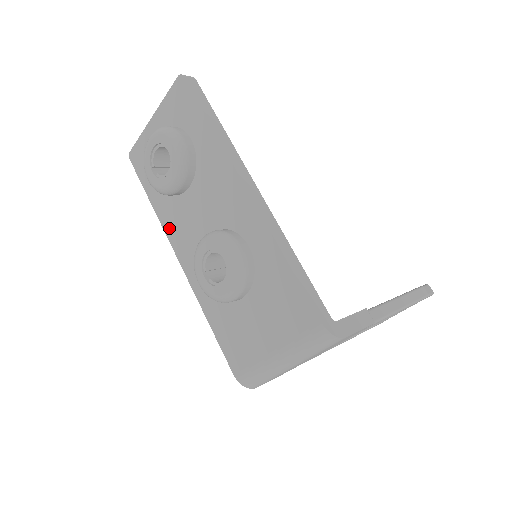
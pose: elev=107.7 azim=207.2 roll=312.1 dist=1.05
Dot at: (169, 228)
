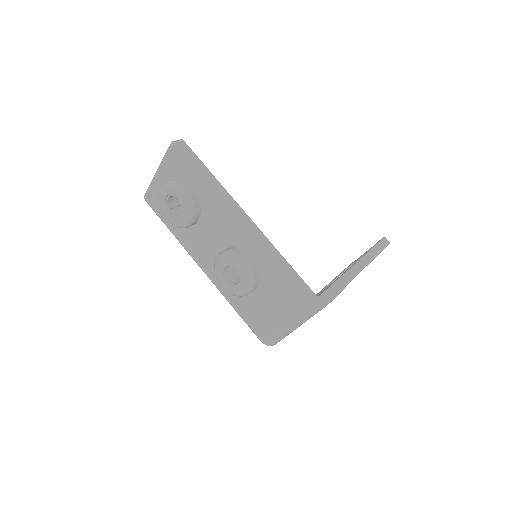
Dot at: (189, 248)
